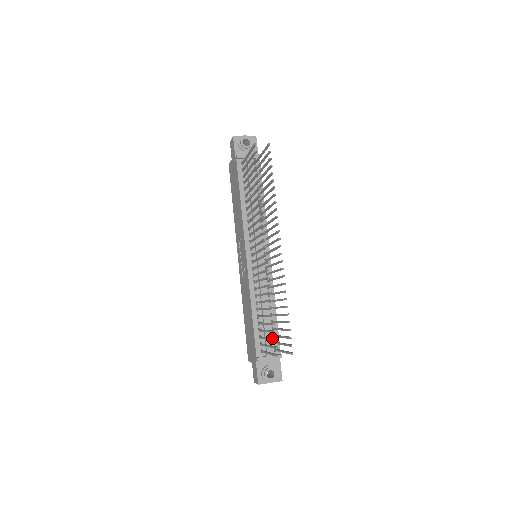
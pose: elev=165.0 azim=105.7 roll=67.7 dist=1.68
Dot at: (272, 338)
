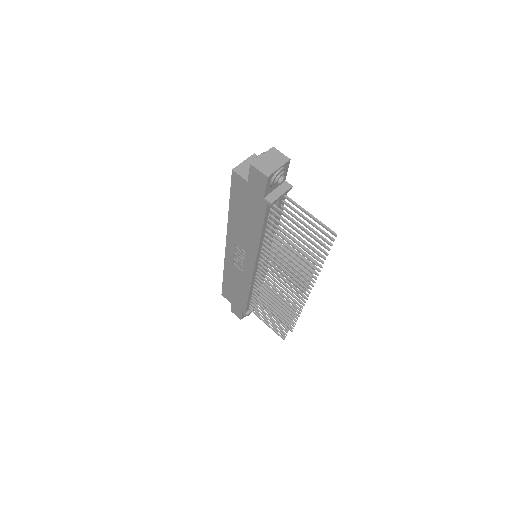
Dot at: (281, 330)
